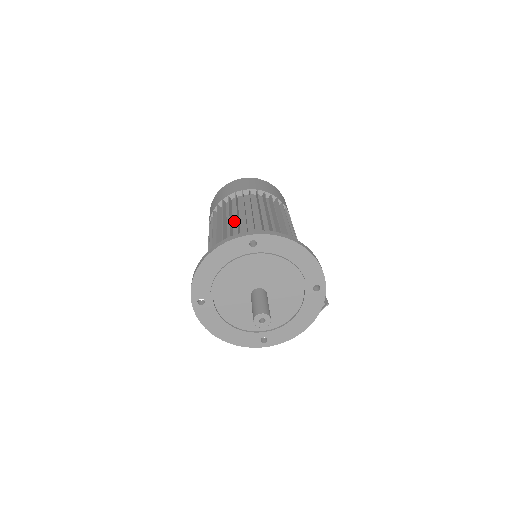
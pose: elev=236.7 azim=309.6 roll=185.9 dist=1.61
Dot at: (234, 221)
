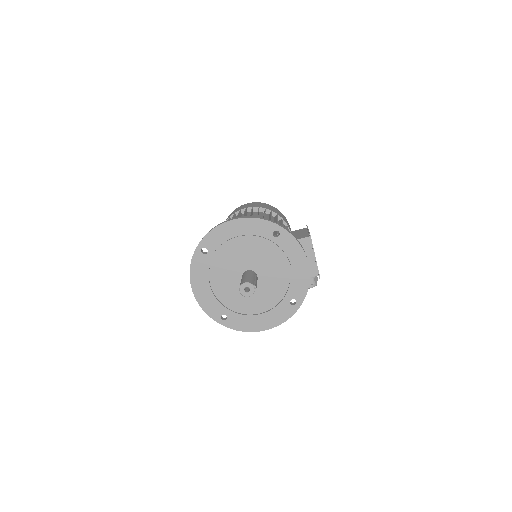
Dot at: occluded
